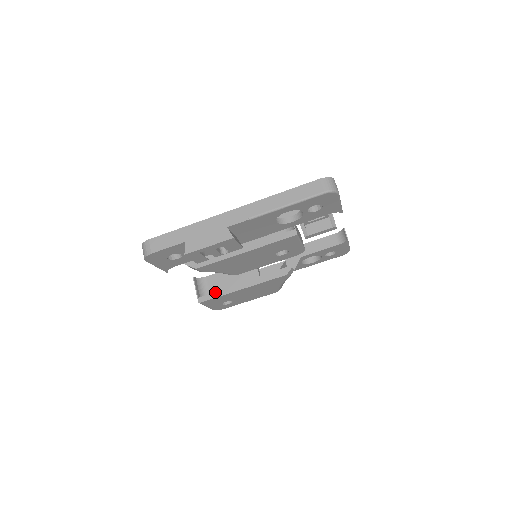
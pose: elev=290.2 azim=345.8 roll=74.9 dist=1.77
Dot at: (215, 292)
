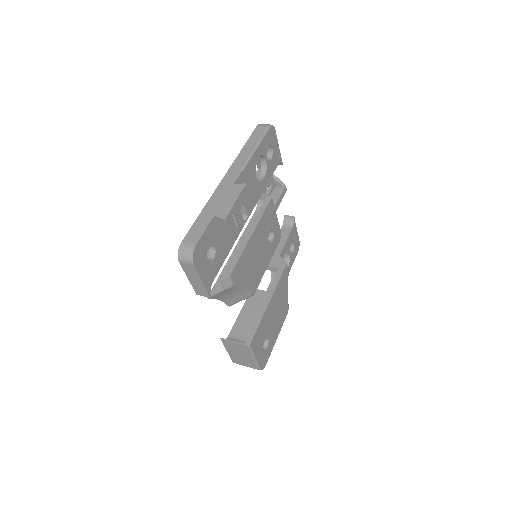
Dot at: occluded
